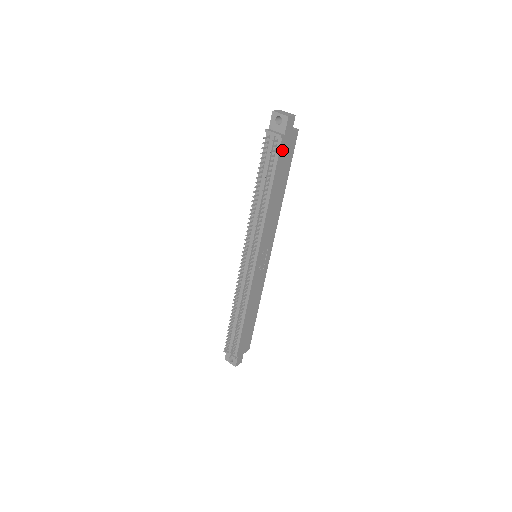
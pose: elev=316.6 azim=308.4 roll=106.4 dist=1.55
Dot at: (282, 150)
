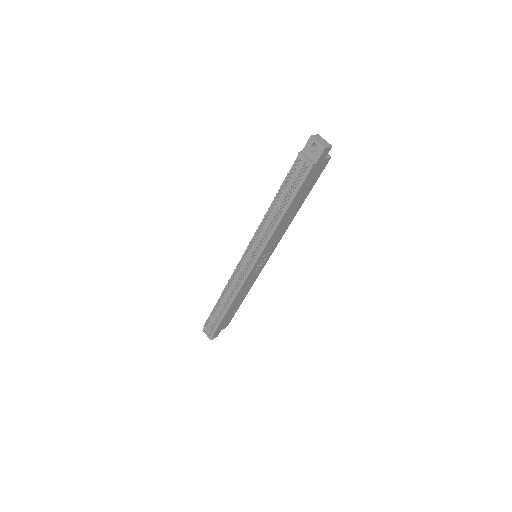
Dot at: (309, 176)
